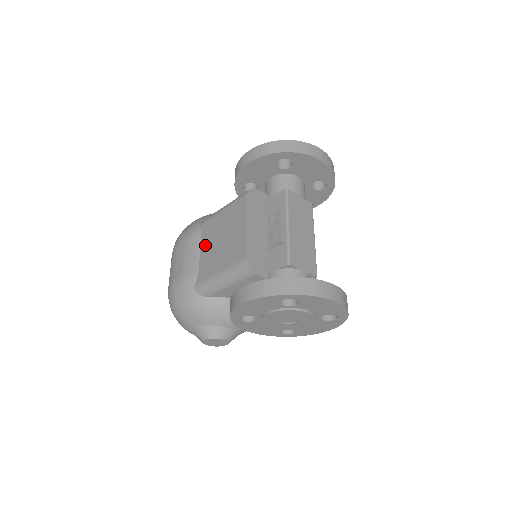
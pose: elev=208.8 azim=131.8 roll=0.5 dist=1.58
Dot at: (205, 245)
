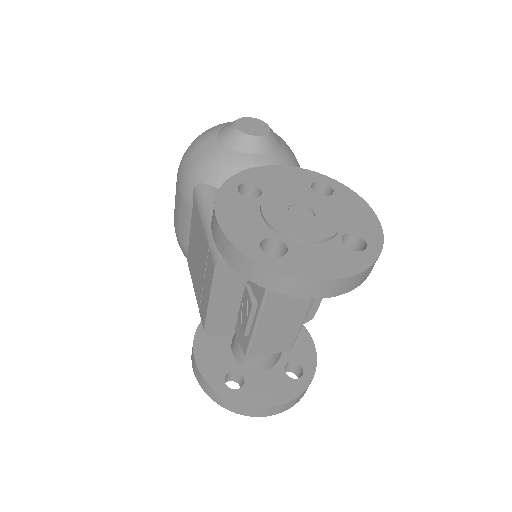
Dot at: (192, 232)
